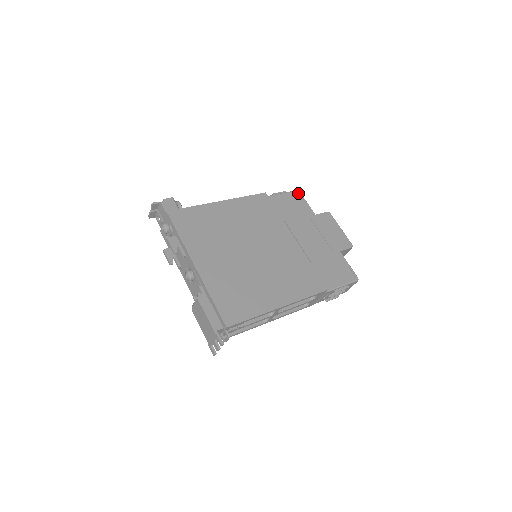
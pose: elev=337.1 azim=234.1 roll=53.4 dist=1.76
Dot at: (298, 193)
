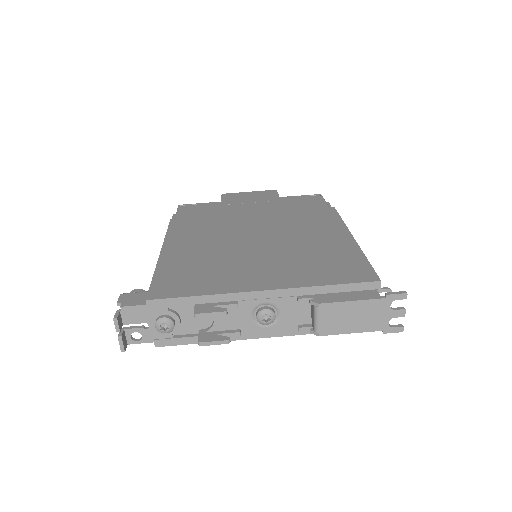
Dot at: (183, 206)
